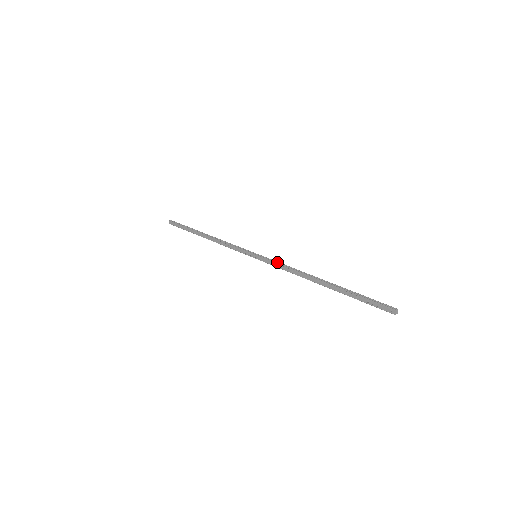
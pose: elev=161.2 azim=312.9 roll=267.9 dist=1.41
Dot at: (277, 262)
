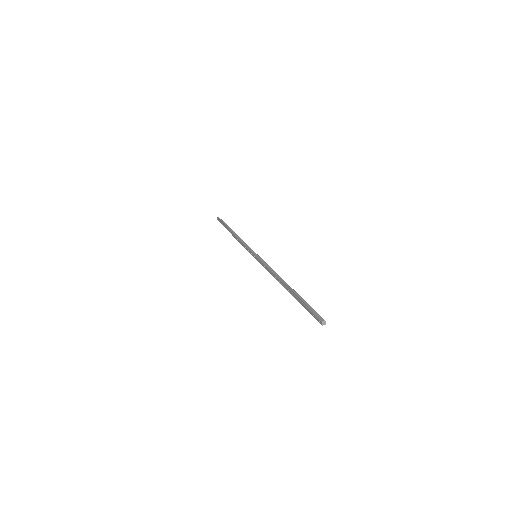
Dot at: (265, 263)
